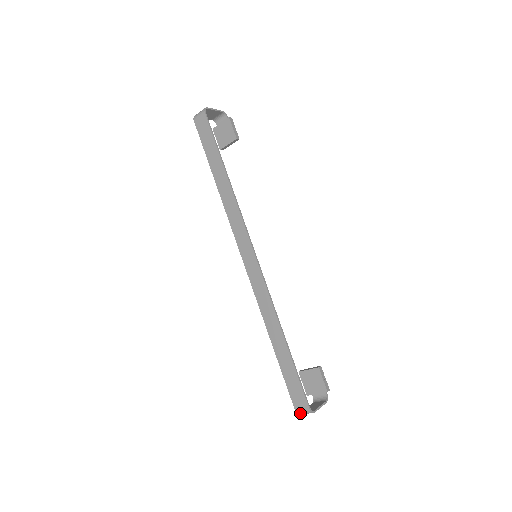
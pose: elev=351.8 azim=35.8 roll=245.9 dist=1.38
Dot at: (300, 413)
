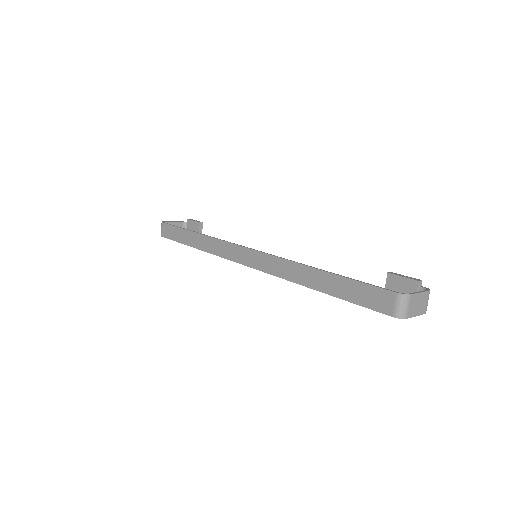
Dot at: (399, 313)
